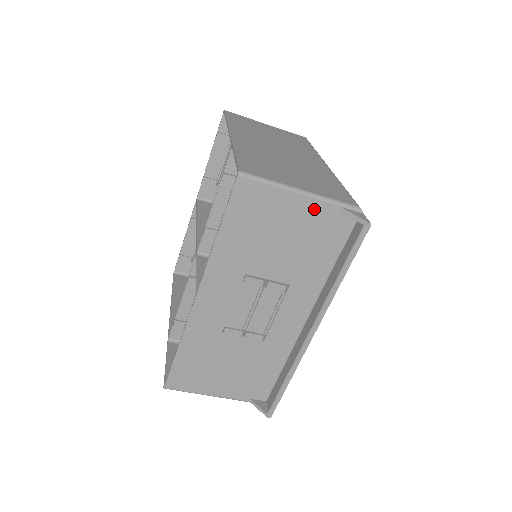
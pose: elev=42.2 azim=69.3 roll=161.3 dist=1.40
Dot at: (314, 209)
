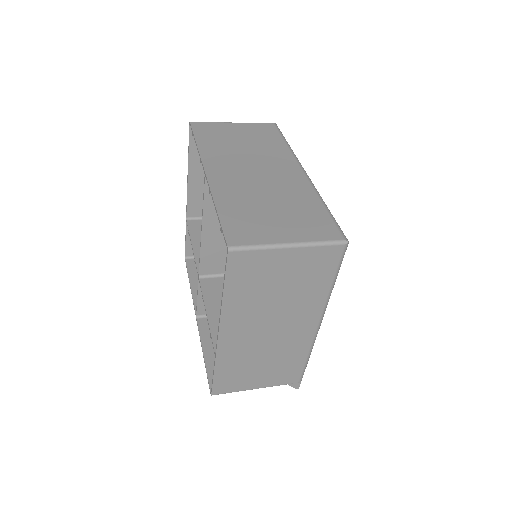
Dot at: occluded
